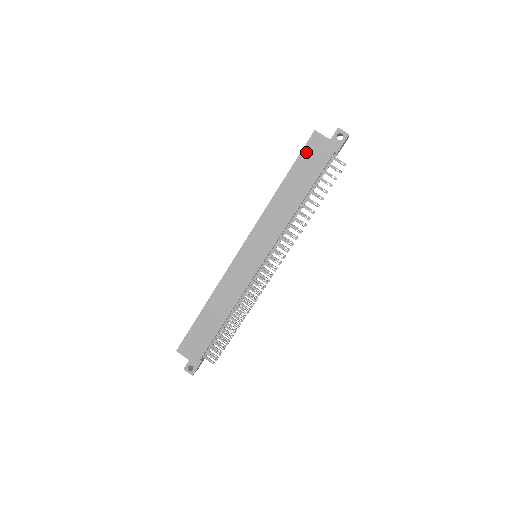
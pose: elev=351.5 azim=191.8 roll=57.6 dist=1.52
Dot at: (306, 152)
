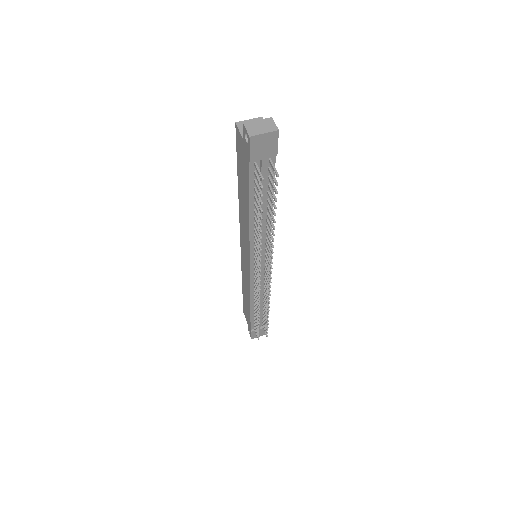
Dot at: (238, 152)
